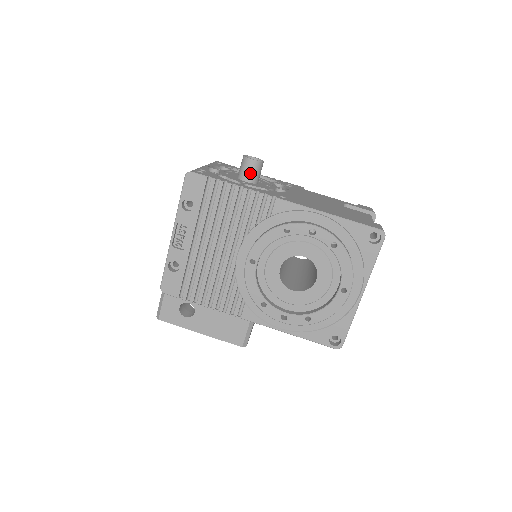
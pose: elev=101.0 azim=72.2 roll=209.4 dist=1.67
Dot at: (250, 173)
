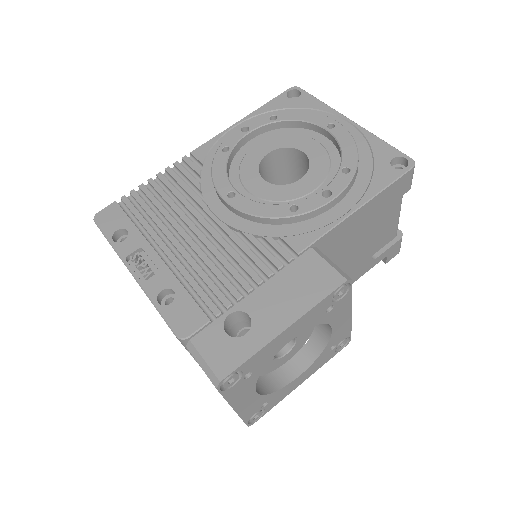
Dot at: occluded
